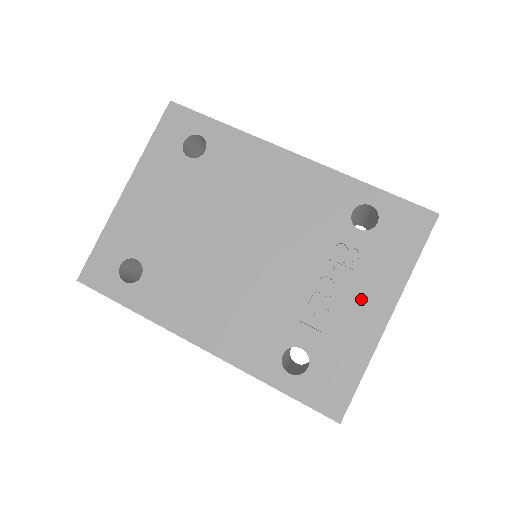
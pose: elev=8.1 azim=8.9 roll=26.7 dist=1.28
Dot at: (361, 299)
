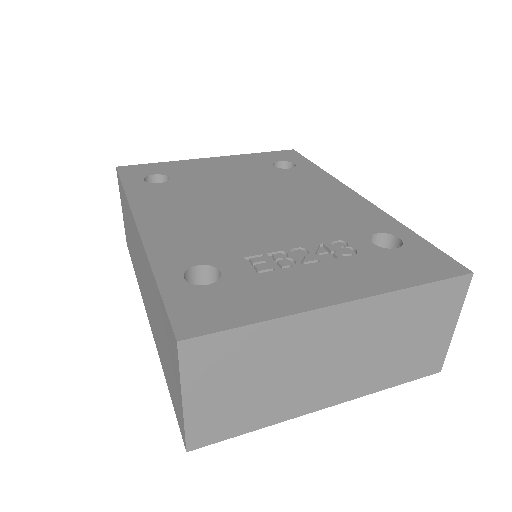
Dot at: (325, 276)
